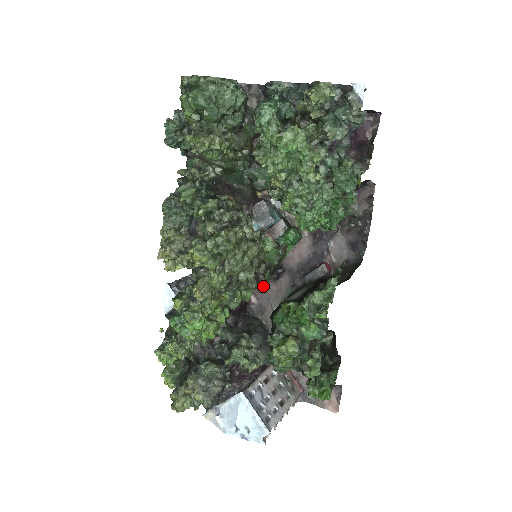
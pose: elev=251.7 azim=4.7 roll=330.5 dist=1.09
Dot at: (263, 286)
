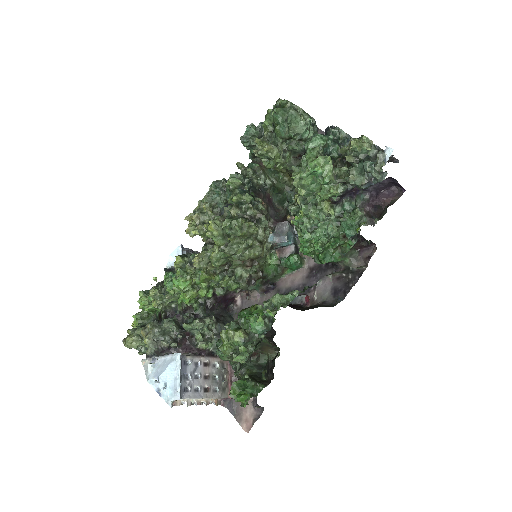
Dot at: (251, 292)
